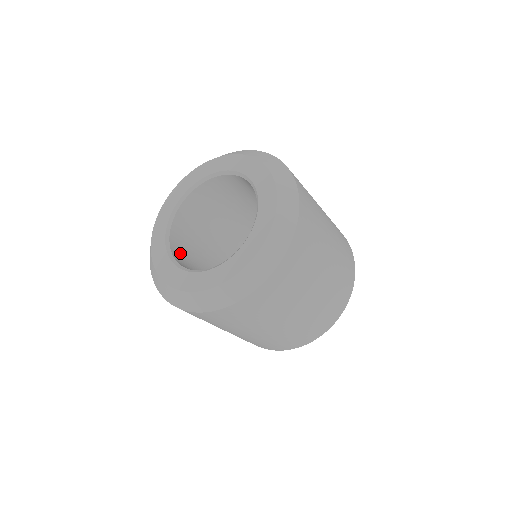
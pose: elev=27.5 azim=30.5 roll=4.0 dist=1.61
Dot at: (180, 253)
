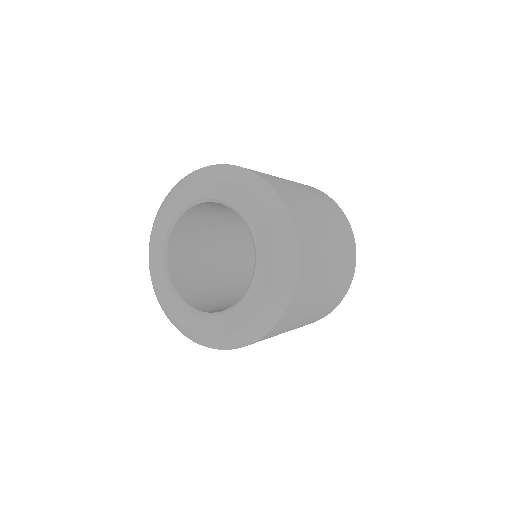
Dot at: (198, 303)
